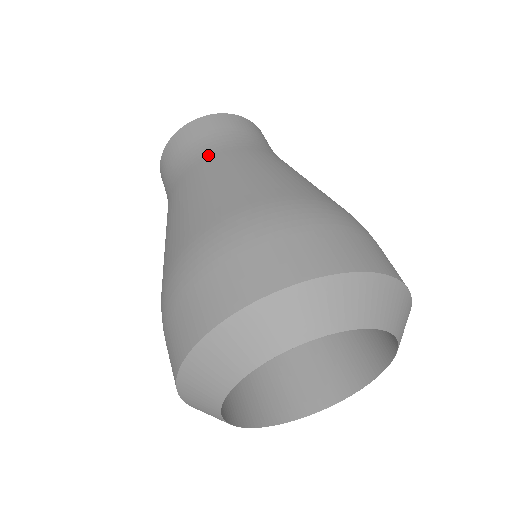
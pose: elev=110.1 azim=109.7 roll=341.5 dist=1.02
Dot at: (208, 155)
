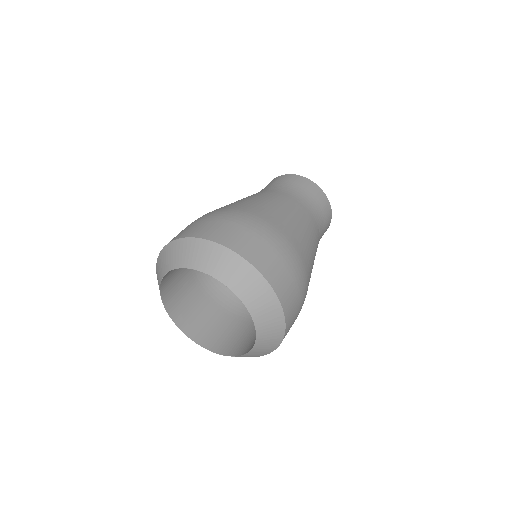
Dot at: (267, 190)
